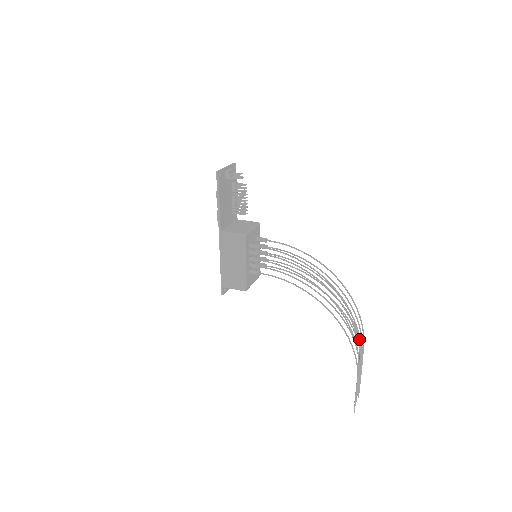
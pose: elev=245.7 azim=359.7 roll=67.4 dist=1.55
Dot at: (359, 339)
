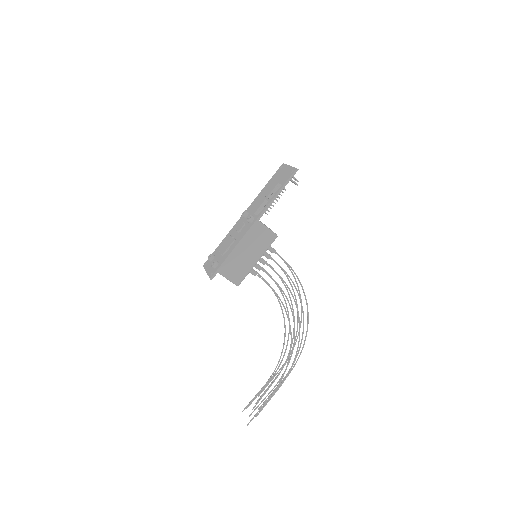
Dot at: occluded
